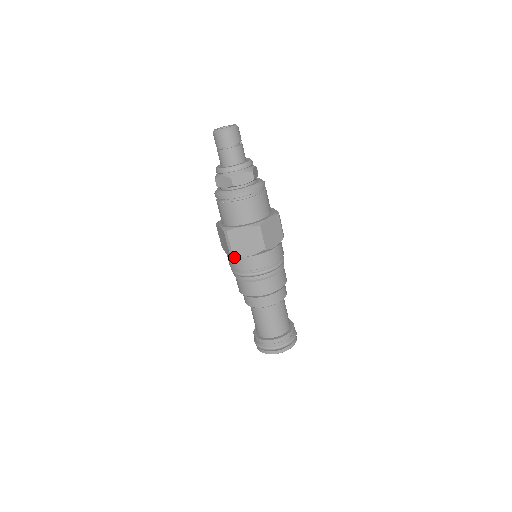
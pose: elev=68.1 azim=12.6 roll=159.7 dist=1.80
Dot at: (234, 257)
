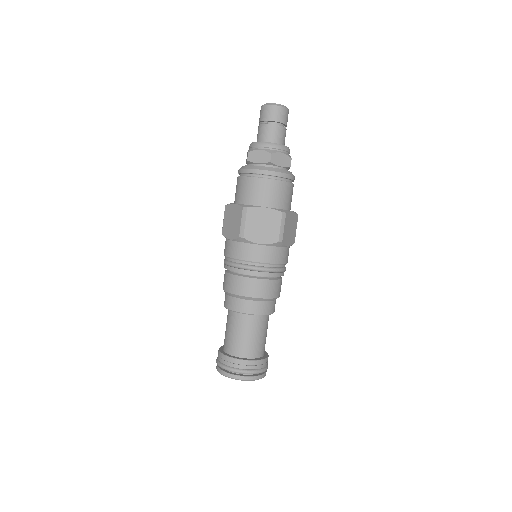
Dot at: (241, 242)
